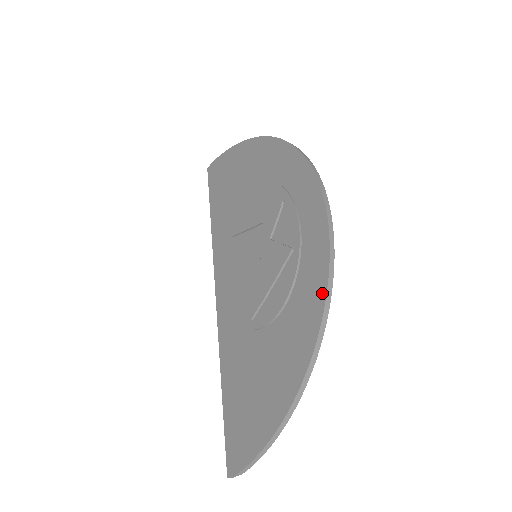
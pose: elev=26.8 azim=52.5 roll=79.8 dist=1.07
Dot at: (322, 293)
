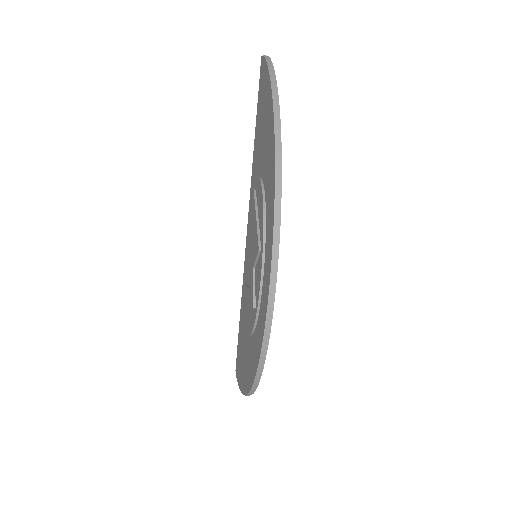
Dot at: (255, 370)
